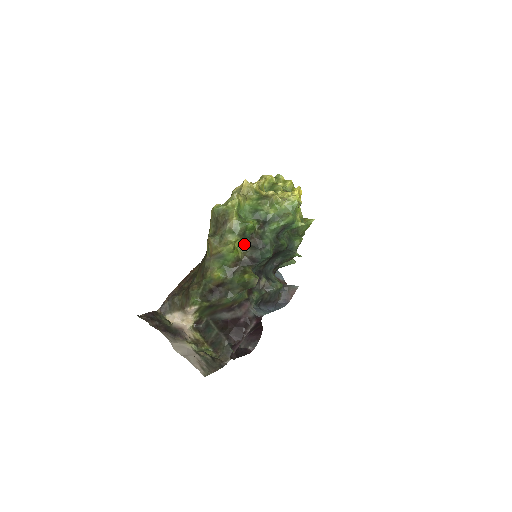
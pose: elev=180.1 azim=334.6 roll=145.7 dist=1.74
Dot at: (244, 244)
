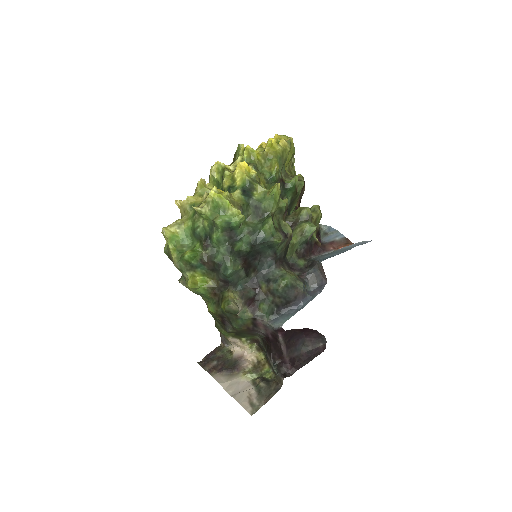
Dot at: (206, 271)
